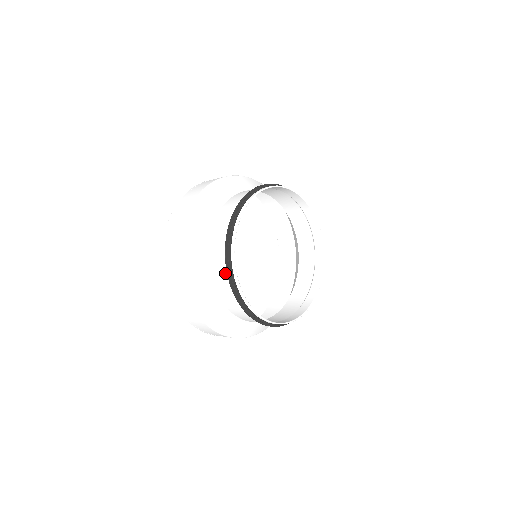
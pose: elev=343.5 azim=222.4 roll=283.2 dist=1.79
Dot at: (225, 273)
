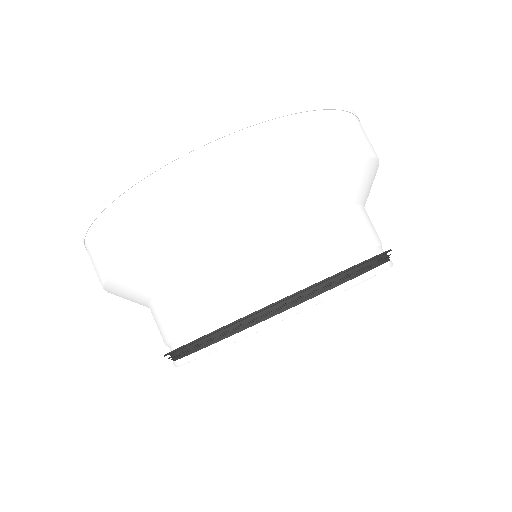
Dot at: occluded
